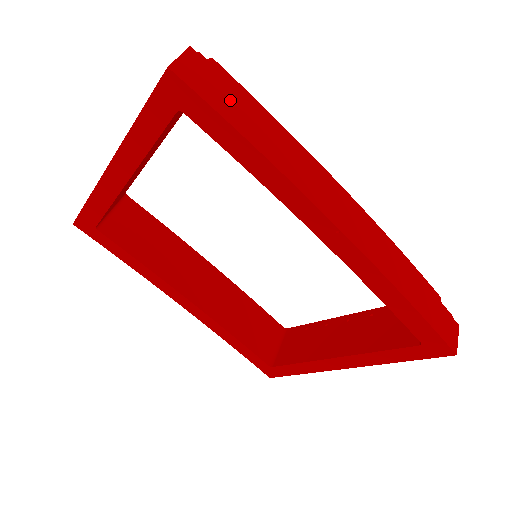
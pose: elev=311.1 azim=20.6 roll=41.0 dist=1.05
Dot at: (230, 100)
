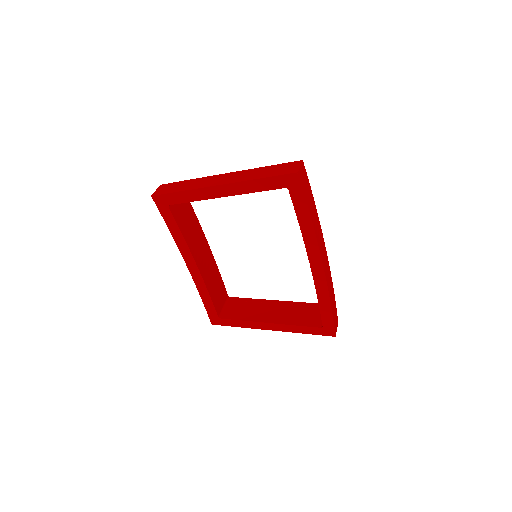
Dot at: (309, 192)
